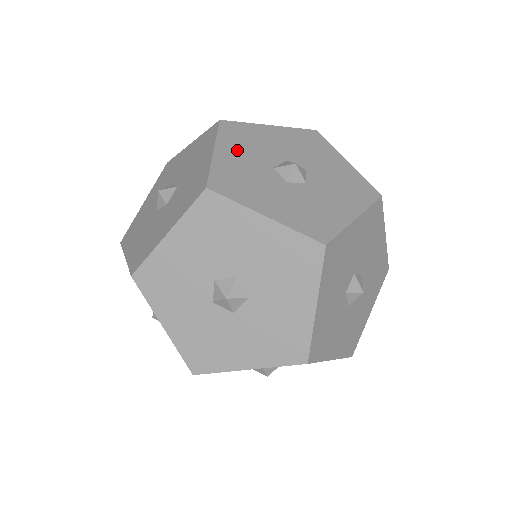
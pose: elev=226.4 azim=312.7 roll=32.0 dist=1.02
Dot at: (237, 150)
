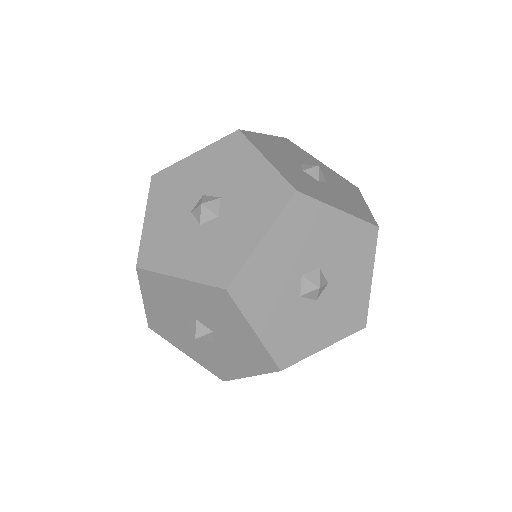
Dot at: occluded
